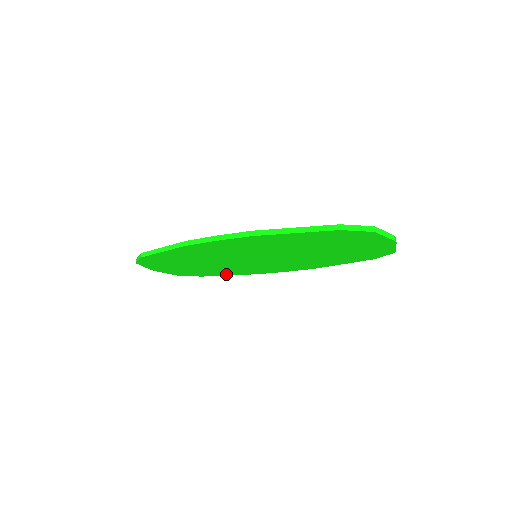
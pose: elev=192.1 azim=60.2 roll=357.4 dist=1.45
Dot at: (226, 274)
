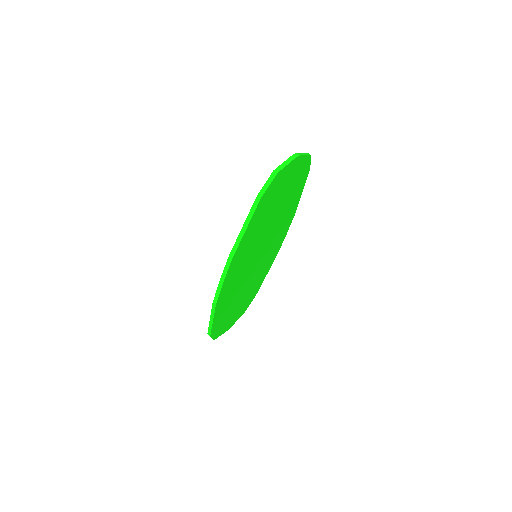
Dot at: (263, 279)
